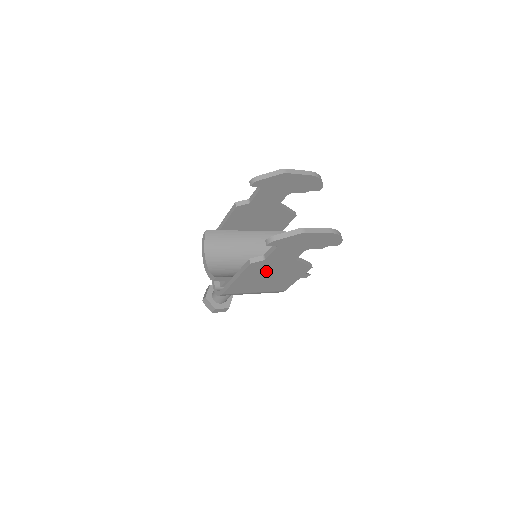
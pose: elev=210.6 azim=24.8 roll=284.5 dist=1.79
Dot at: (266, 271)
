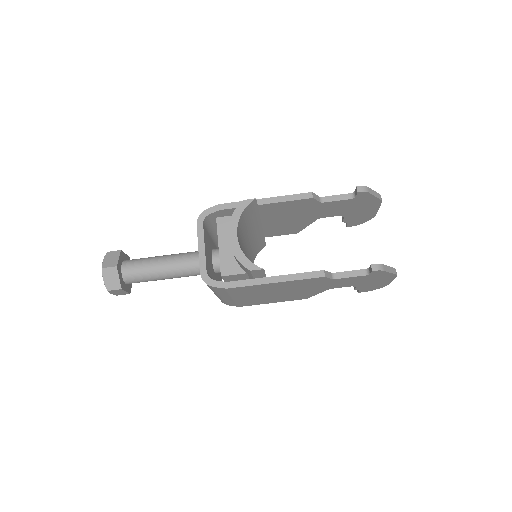
Dot at: (300, 287)
